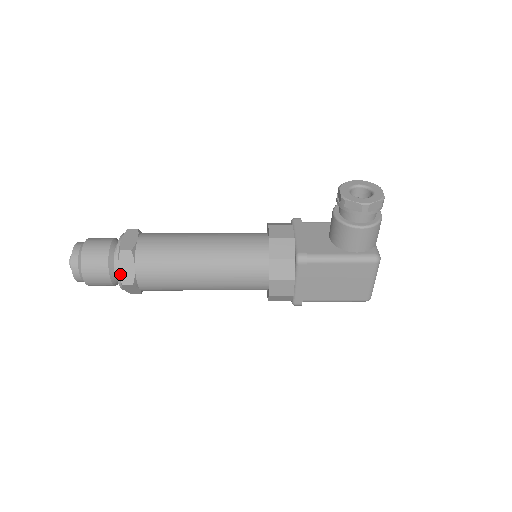
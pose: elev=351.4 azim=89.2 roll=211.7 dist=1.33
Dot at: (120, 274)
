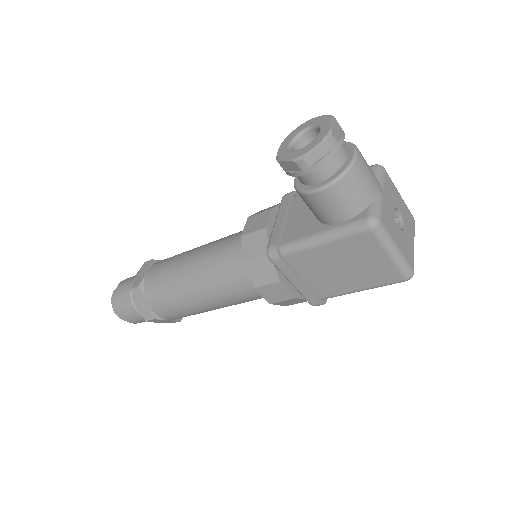
Dot at: (140, 311)
